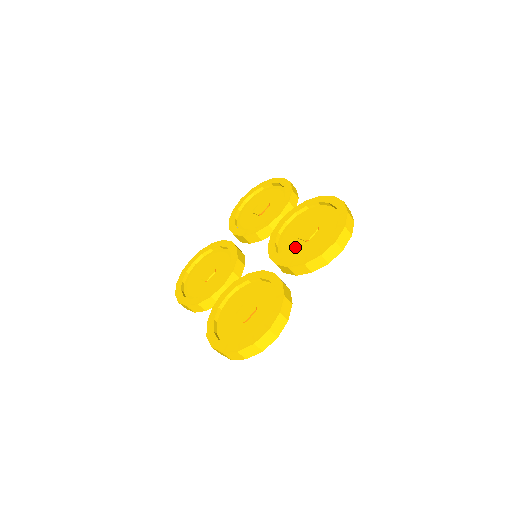
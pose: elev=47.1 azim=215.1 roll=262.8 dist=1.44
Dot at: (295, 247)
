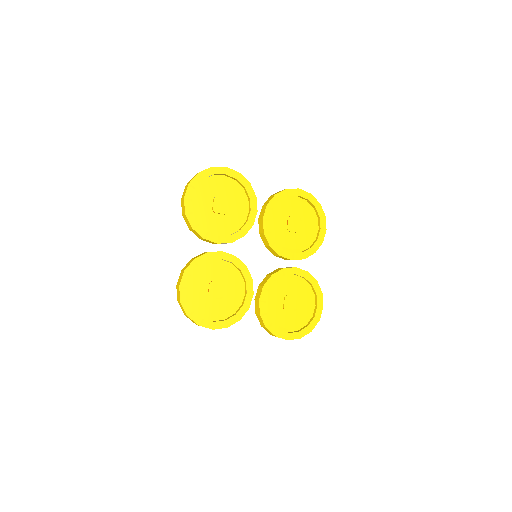
Dot at: (292, 240)
